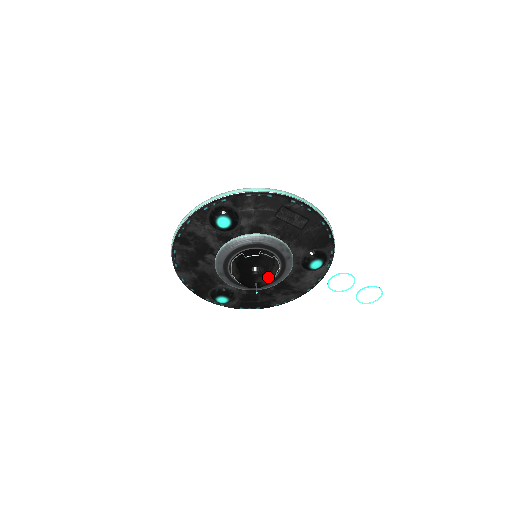
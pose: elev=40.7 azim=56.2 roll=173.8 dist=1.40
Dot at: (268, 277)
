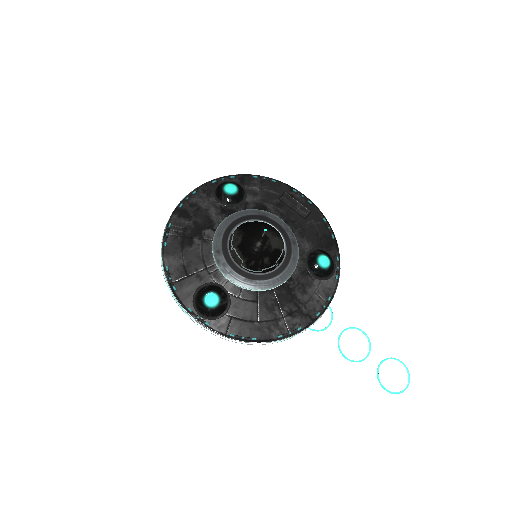
Dot at: (275, 238)
